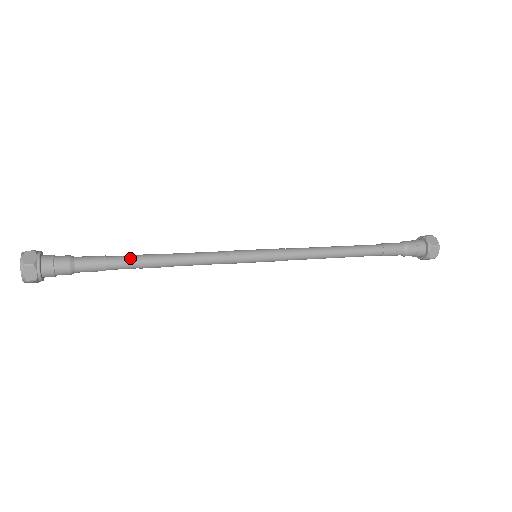
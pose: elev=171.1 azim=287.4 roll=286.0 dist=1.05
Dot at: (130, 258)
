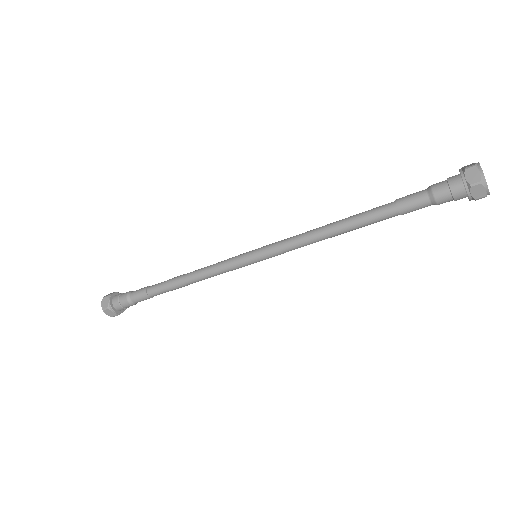
Dot at: (162, 282)
